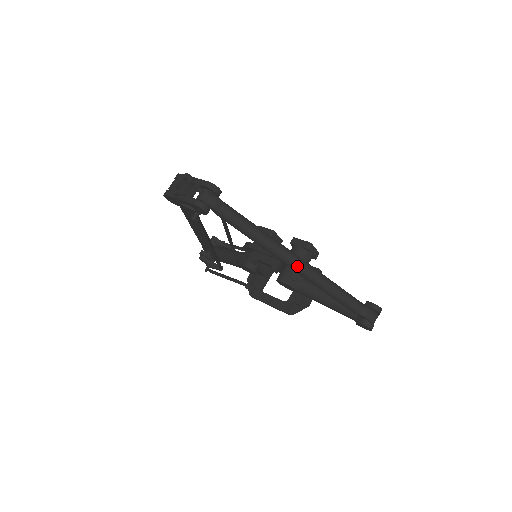
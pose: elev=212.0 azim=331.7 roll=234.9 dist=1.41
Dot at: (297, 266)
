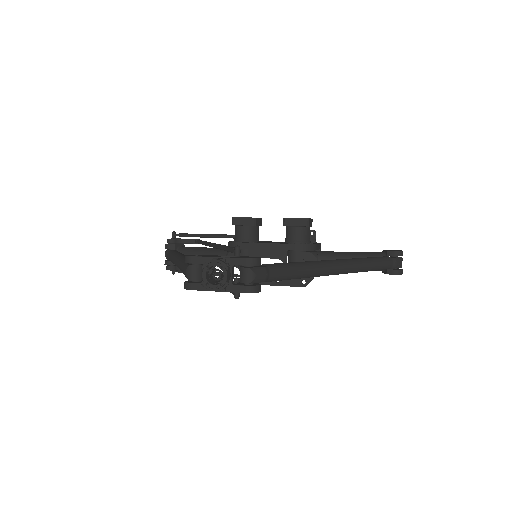
Dot at: (342, 271)
